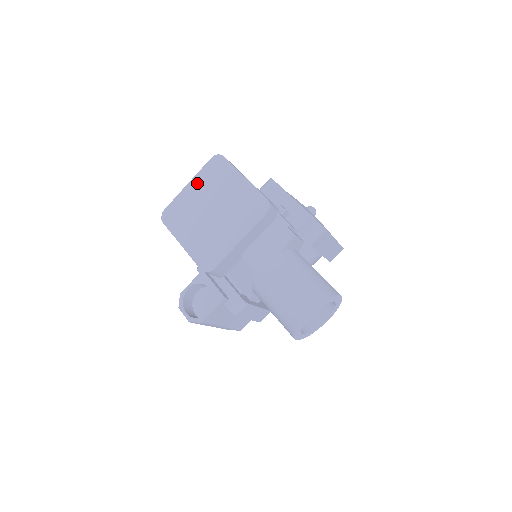
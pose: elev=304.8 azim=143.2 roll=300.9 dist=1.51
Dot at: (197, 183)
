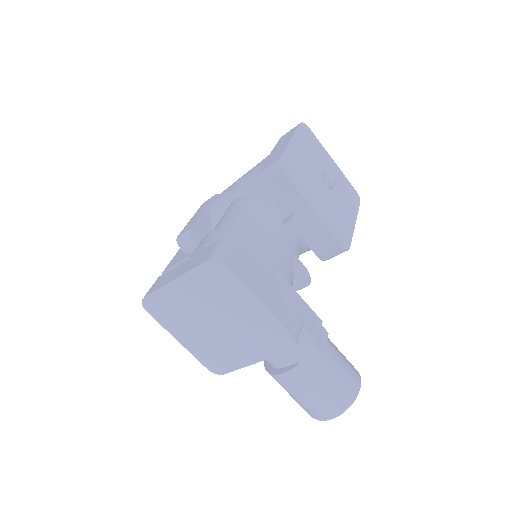
Dot at: (188, 285)
